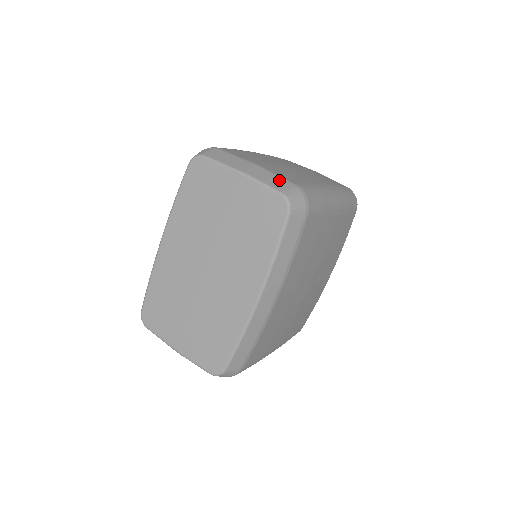
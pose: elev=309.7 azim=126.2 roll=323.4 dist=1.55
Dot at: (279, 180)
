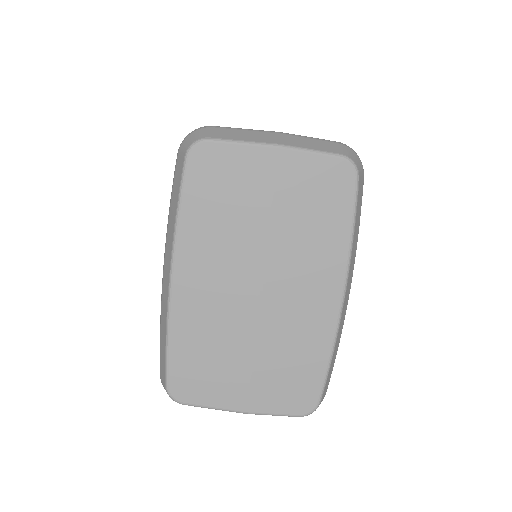
Dot at: (321, 142)
